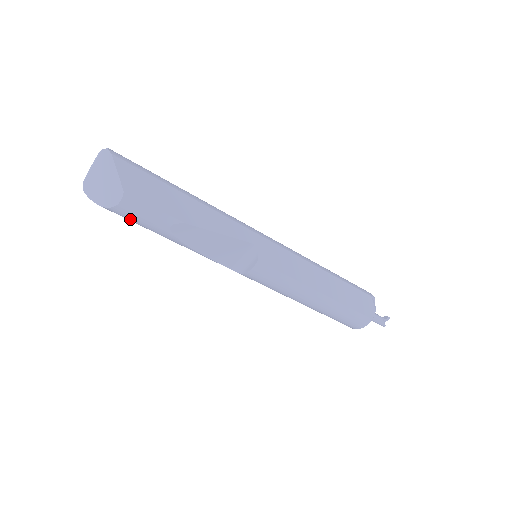
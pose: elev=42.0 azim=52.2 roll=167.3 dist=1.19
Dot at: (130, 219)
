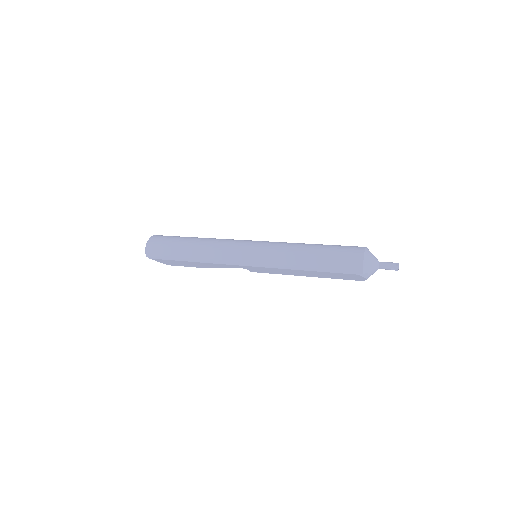
Dot at: occluded
